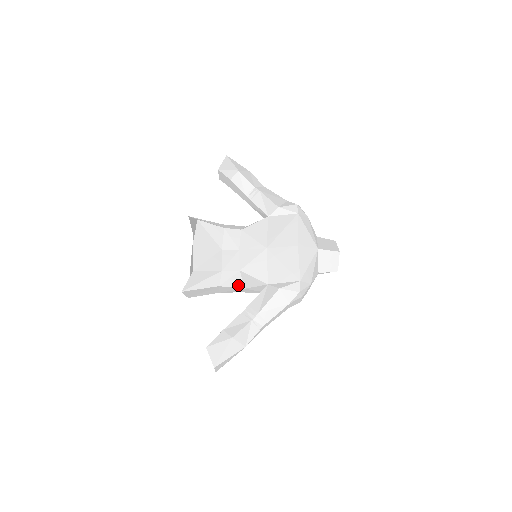
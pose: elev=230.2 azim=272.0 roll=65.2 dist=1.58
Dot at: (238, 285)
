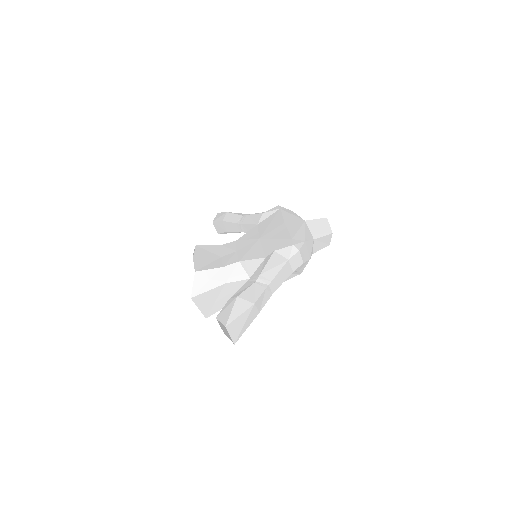
Dot at: (243, 277)
